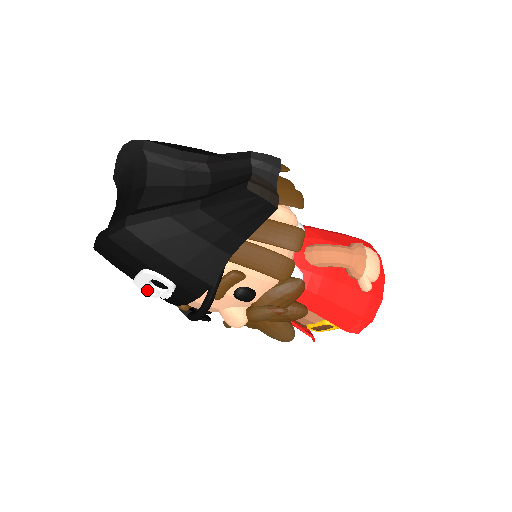
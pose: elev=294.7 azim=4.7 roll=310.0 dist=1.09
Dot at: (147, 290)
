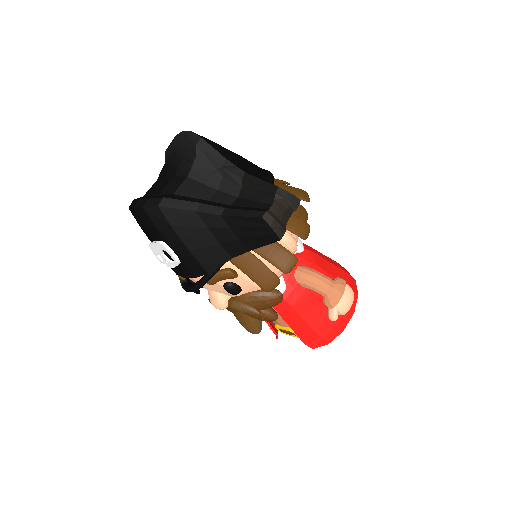
Dot at: (158, 255)
